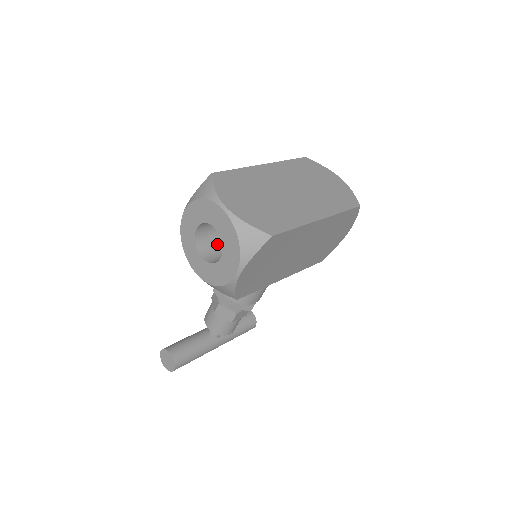
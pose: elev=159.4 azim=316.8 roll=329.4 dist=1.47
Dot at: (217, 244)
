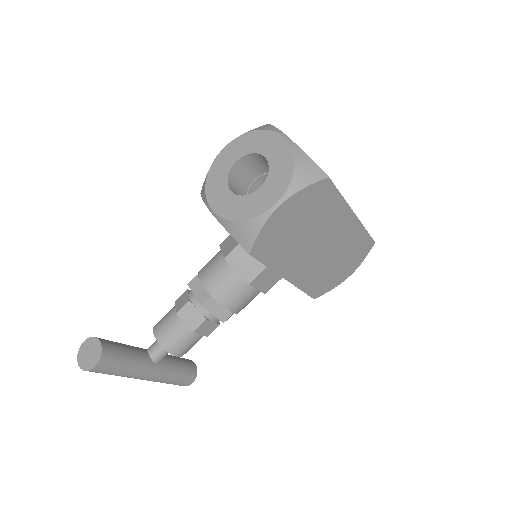
Dot at: occluded
